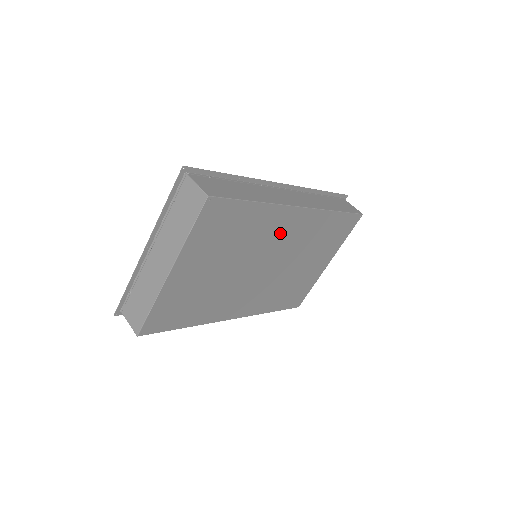
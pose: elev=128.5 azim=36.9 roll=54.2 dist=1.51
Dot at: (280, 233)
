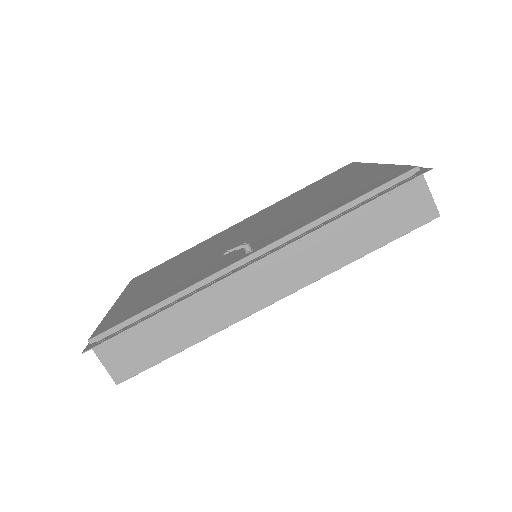
Dot at: occluded
